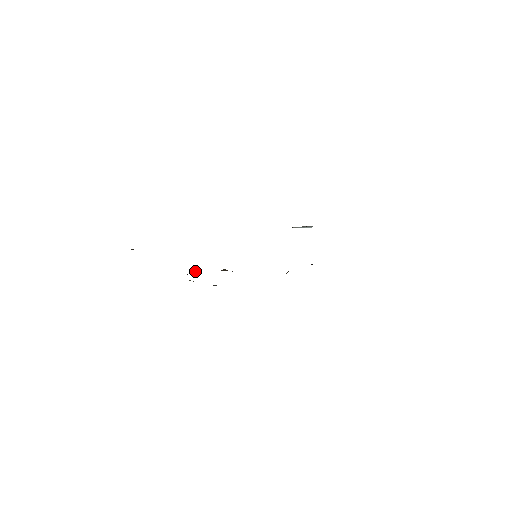
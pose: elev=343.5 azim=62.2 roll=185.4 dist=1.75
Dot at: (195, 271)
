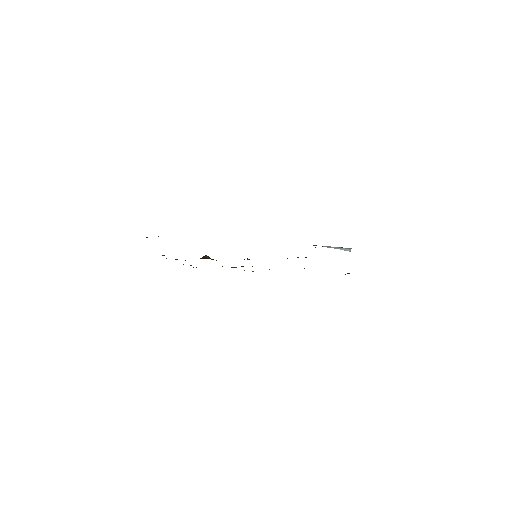
Dot at: occluded
